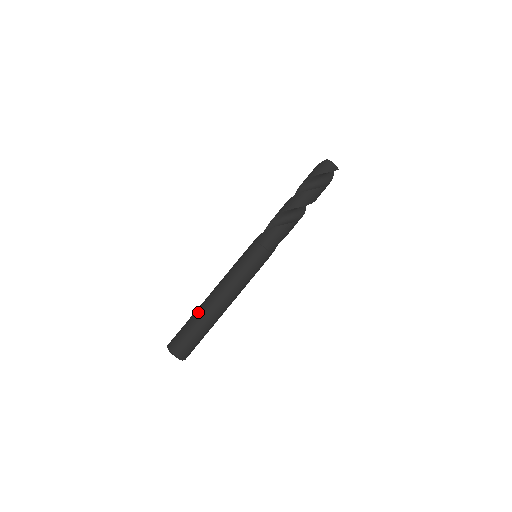
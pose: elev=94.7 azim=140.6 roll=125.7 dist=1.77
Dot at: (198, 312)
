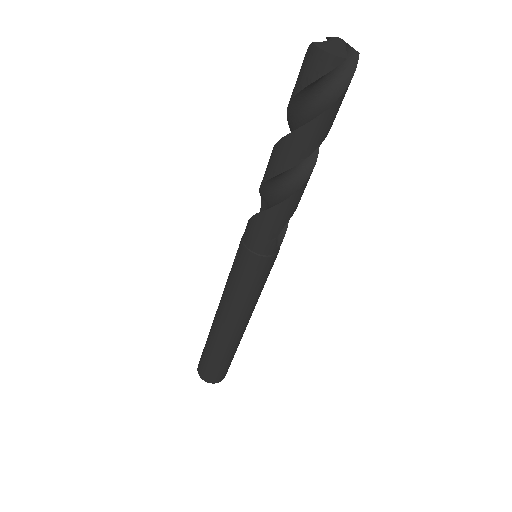
Dot at: (209, 333)
